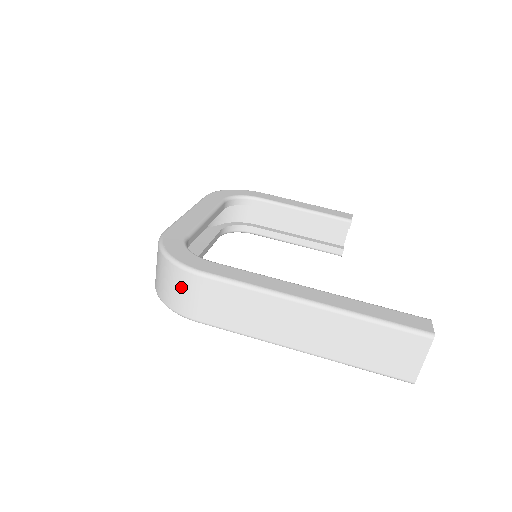
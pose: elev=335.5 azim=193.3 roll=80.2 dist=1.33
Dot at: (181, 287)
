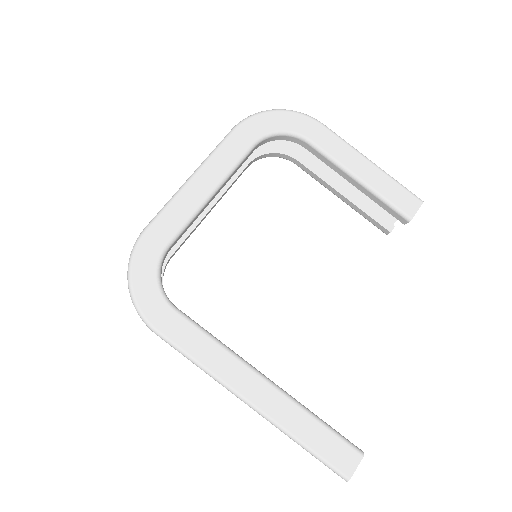
Dot at: occluded
